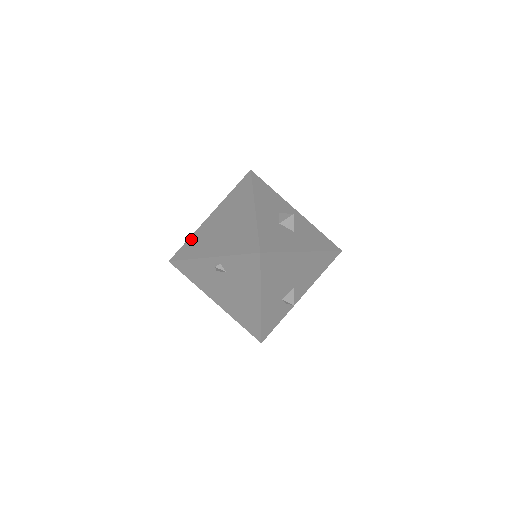
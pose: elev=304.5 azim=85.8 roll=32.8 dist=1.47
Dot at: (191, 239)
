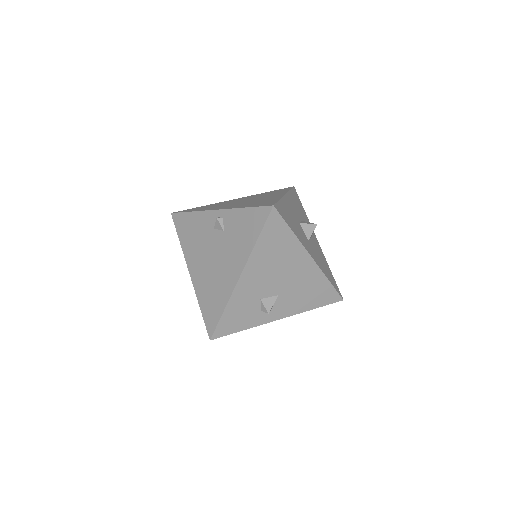
Dot at: (205, 206)
